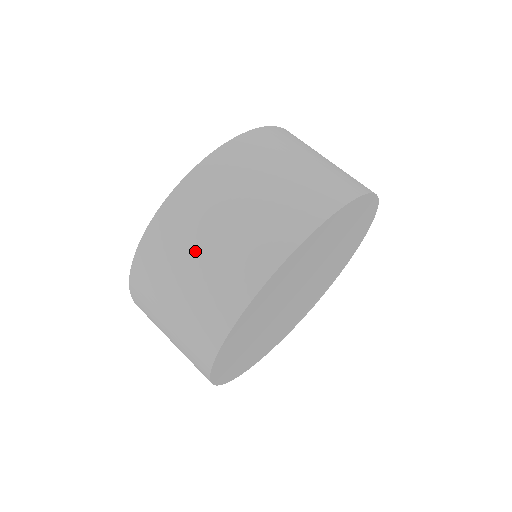
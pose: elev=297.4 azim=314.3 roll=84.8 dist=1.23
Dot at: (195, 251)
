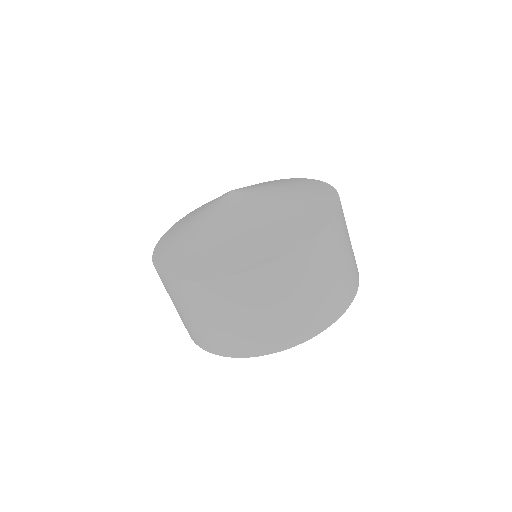
Dot at: (262, 310)
